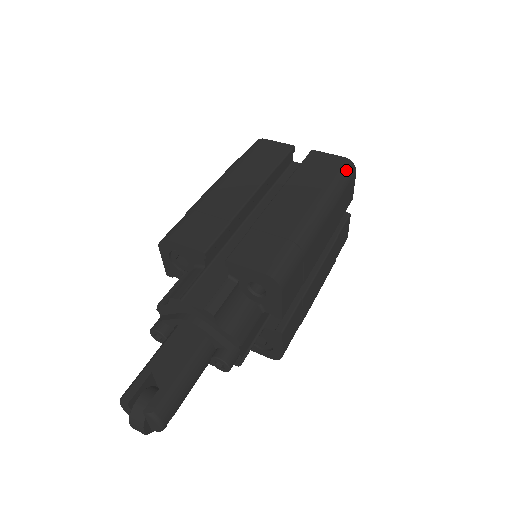
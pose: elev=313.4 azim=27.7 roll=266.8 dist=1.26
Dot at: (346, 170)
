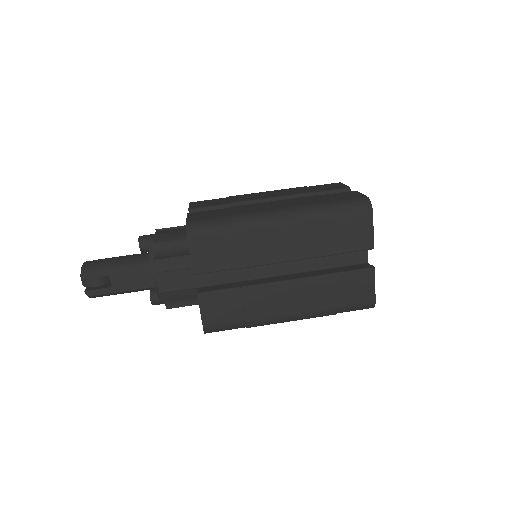
Dot at: (359, 308)
